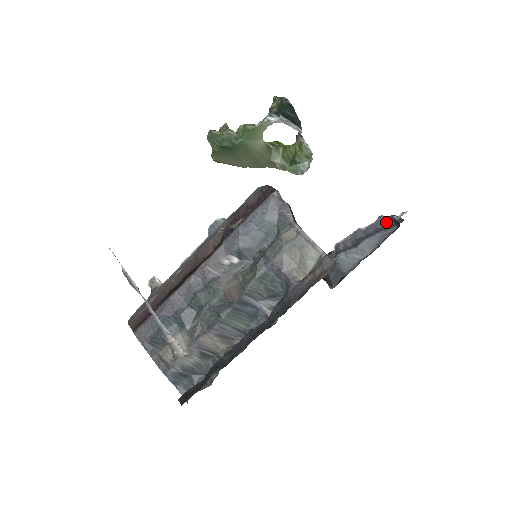
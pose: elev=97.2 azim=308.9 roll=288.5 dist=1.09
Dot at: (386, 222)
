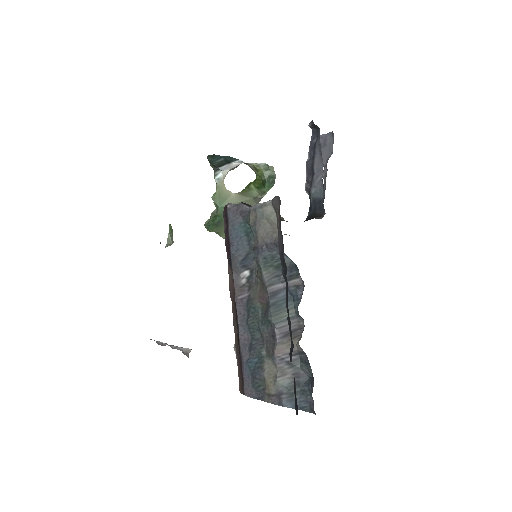
Dot at: (314, 136)
